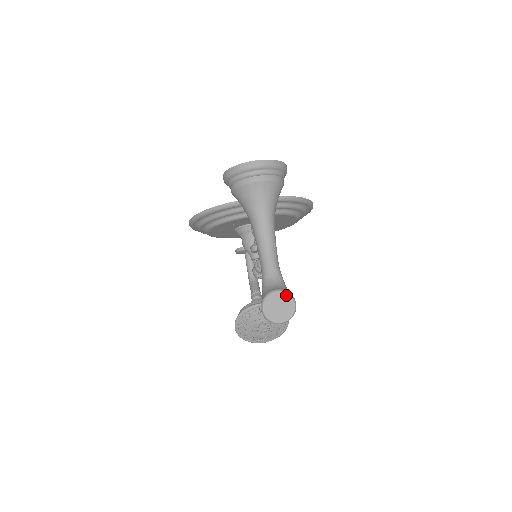
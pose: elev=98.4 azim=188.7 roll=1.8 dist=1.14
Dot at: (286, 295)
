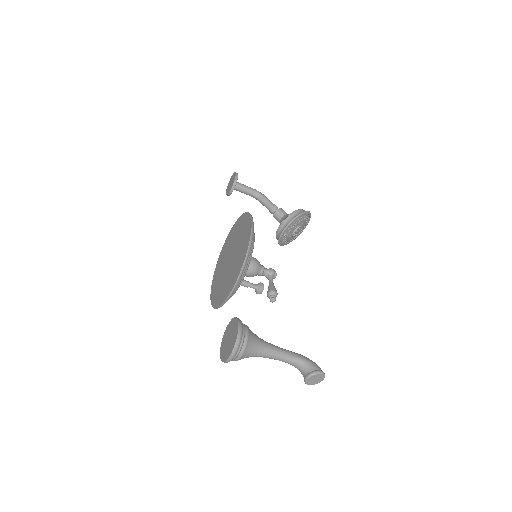
Dot at: (313, 376)
